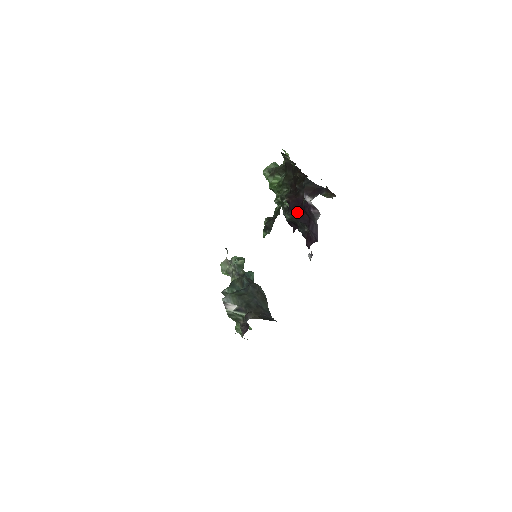
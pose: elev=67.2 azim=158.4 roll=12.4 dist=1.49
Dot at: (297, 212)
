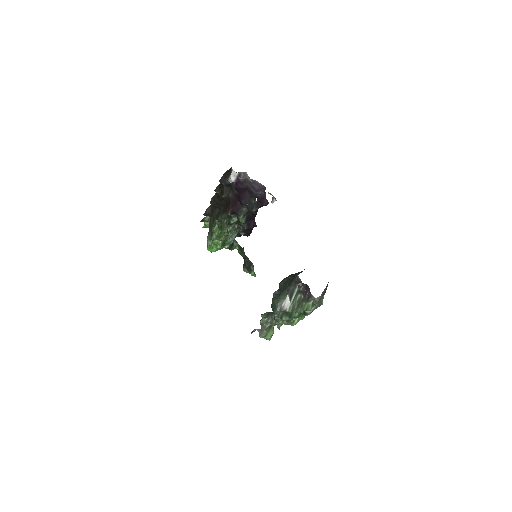
Dot at: (241, 205)
